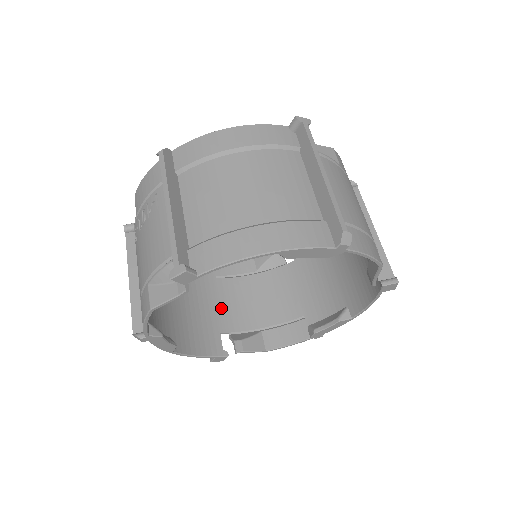
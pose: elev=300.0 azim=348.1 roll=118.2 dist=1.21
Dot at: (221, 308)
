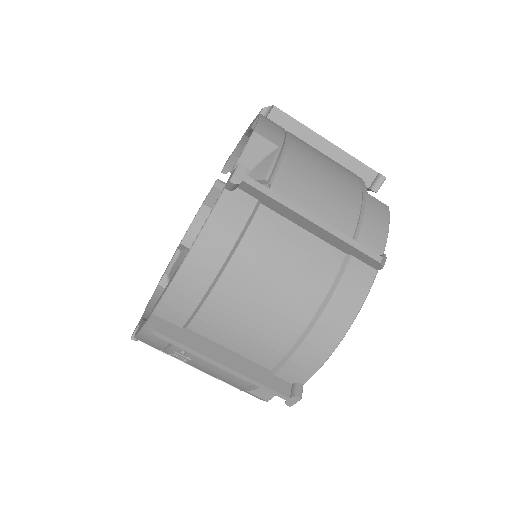
Dot at: occluded
